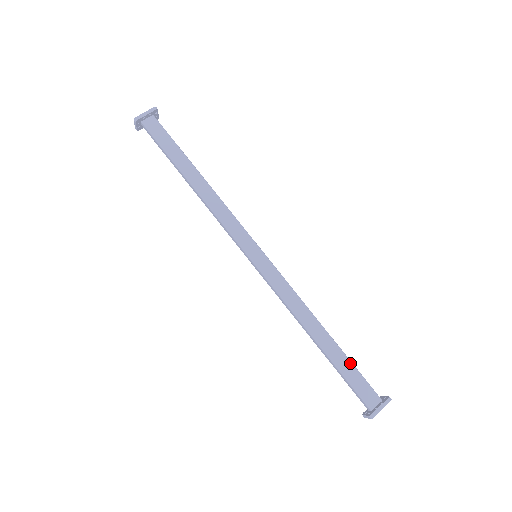
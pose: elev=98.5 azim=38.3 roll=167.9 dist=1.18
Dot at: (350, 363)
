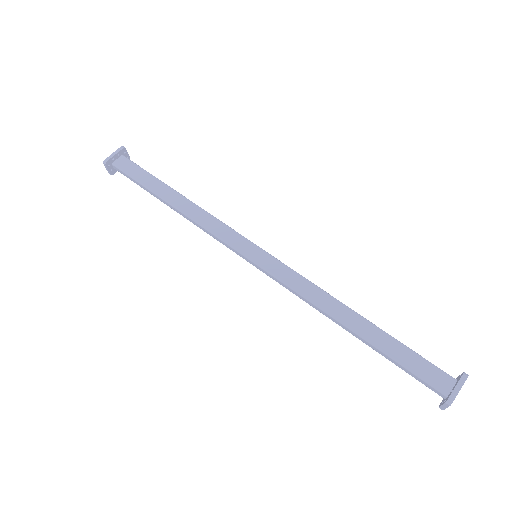
Dot at: (400, 344)
